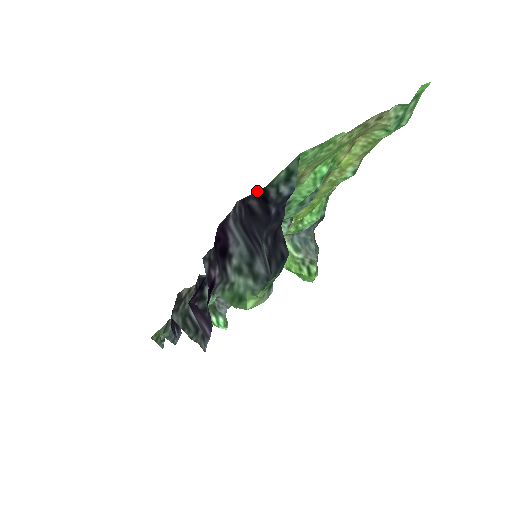
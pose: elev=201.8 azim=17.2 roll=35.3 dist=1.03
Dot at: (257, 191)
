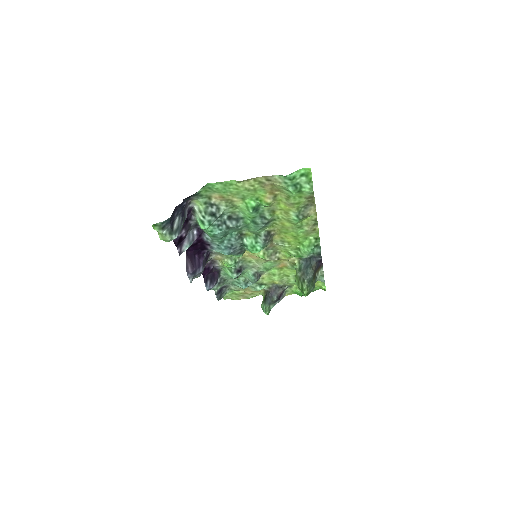
Dot at: occluded
